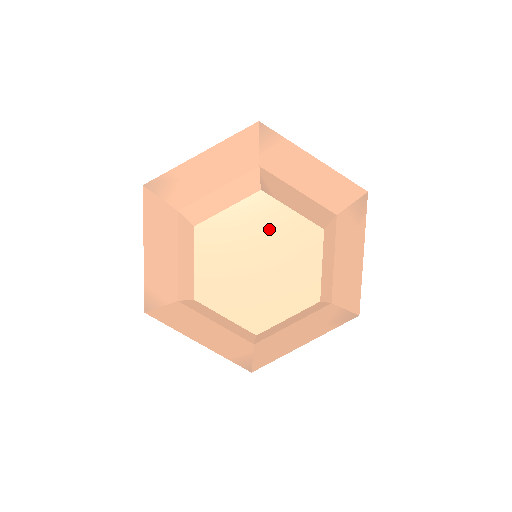
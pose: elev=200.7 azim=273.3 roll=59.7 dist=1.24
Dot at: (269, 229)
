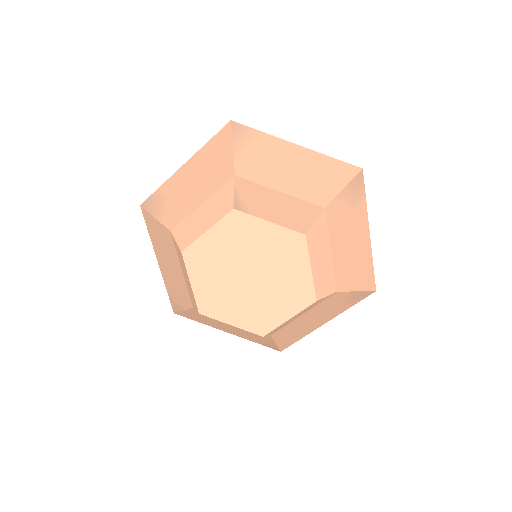
Dot at: (251, 243)
